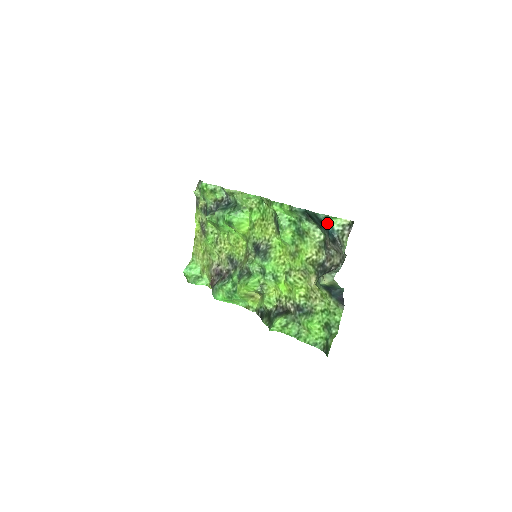
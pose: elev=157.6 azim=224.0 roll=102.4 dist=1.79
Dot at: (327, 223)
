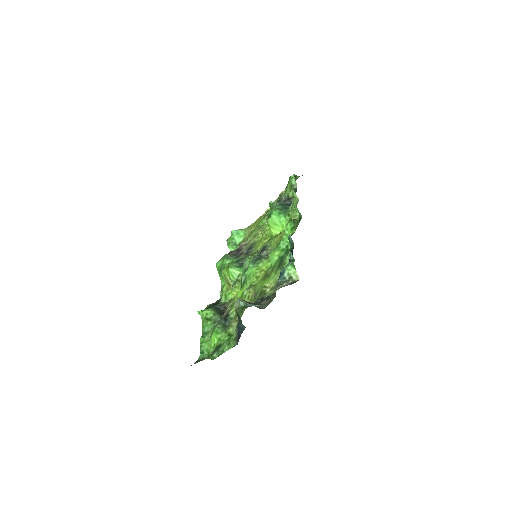
Dot at: (286, 265)
